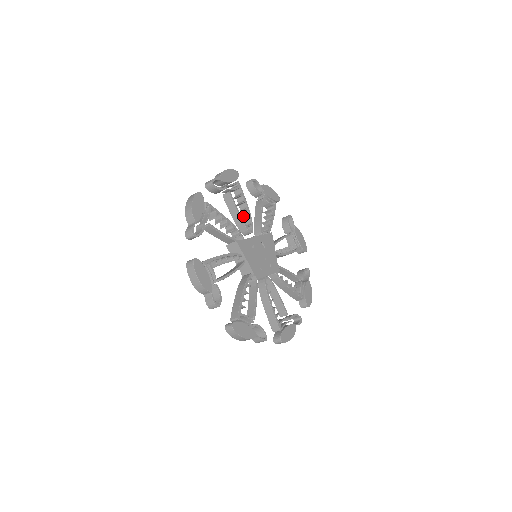
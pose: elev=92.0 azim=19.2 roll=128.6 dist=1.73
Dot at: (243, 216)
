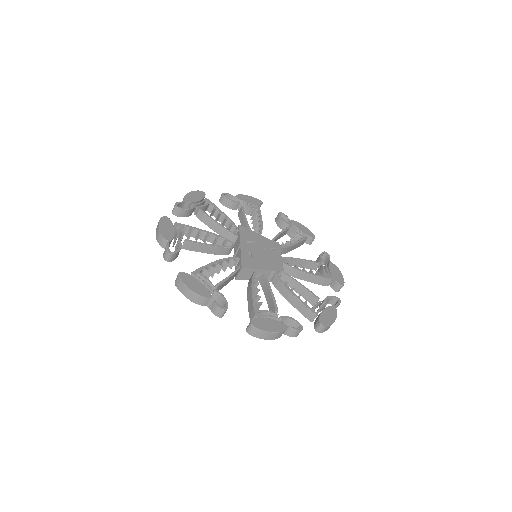
Dot at: (210, 242)
